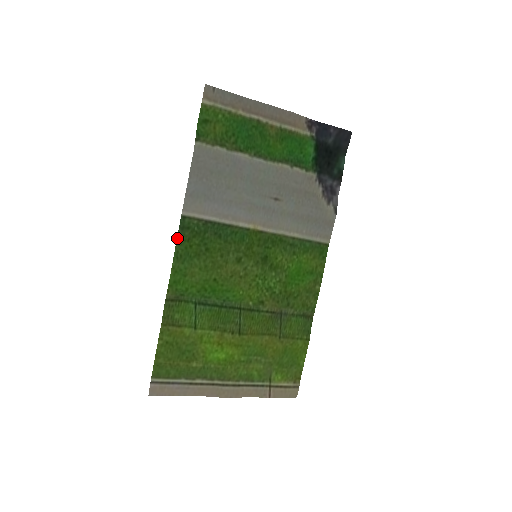
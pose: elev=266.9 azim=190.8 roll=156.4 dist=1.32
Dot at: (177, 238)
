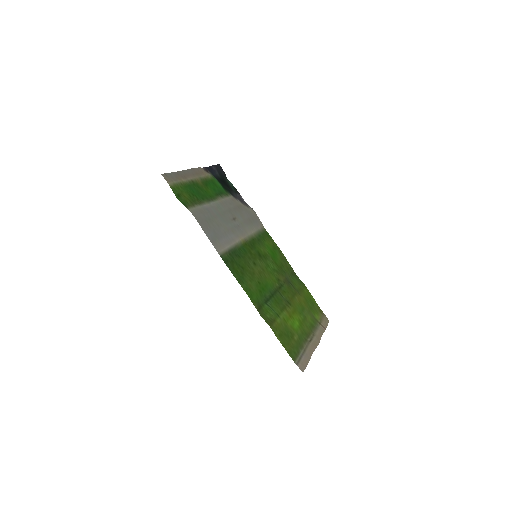
Dot at: (230, 270)
